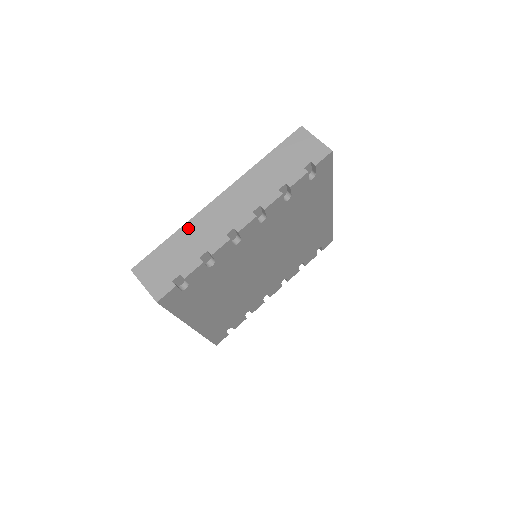
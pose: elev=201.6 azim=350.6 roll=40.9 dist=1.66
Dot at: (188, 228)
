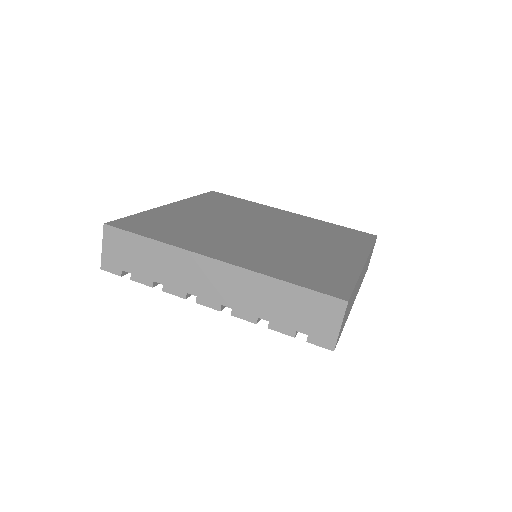
Dot at: (168, 251)
